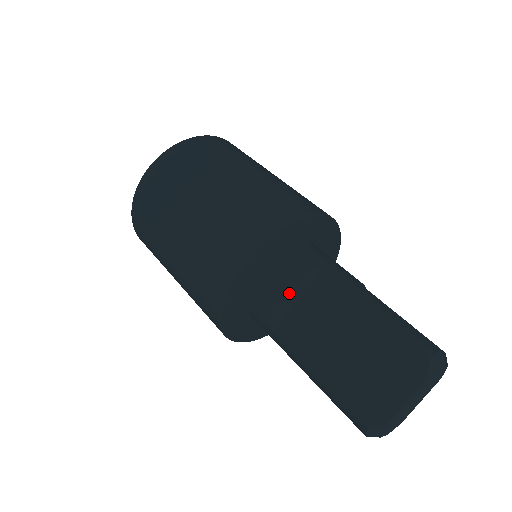
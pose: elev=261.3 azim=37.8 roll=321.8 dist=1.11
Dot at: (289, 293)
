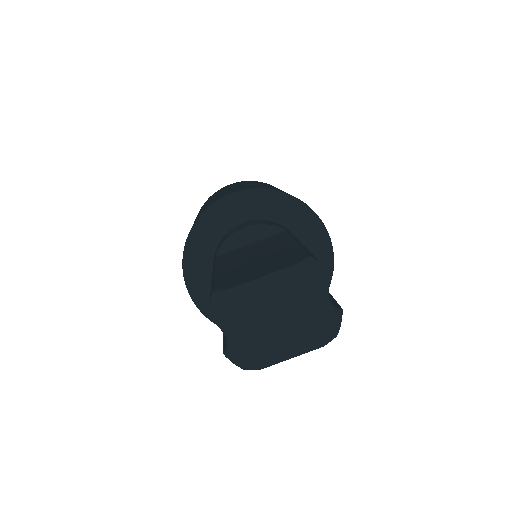
Dot at: (249, 232)
